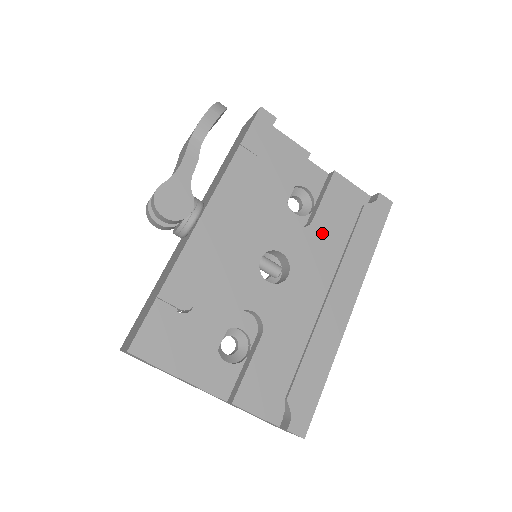
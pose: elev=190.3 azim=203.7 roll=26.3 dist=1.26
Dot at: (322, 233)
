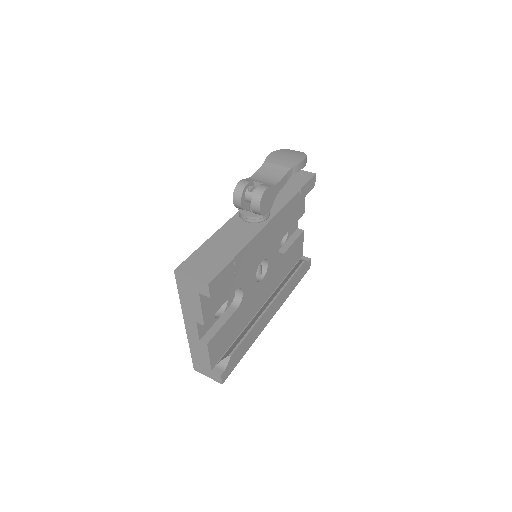
Dot at: (282, 263)
